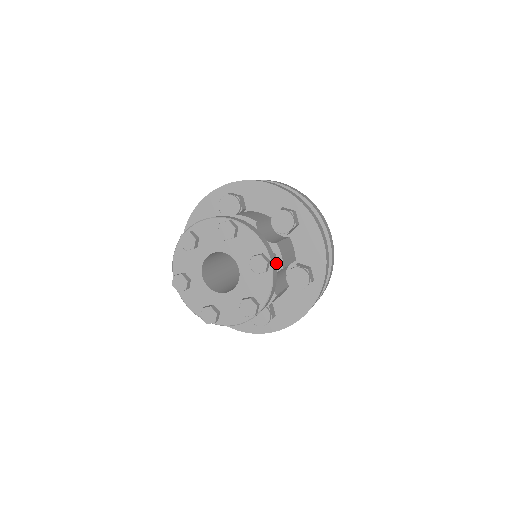
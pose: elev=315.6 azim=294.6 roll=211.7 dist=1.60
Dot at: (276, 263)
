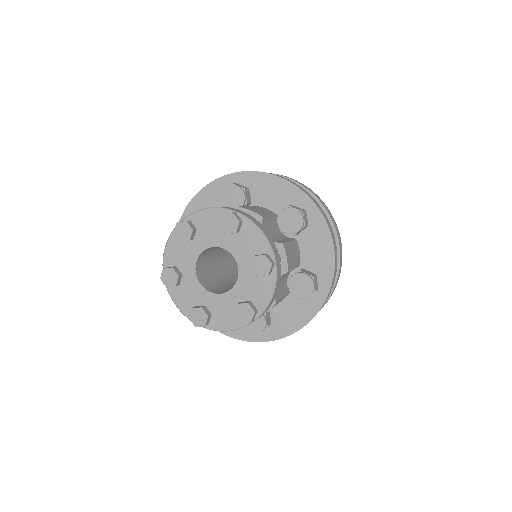
Dot at: occluded
